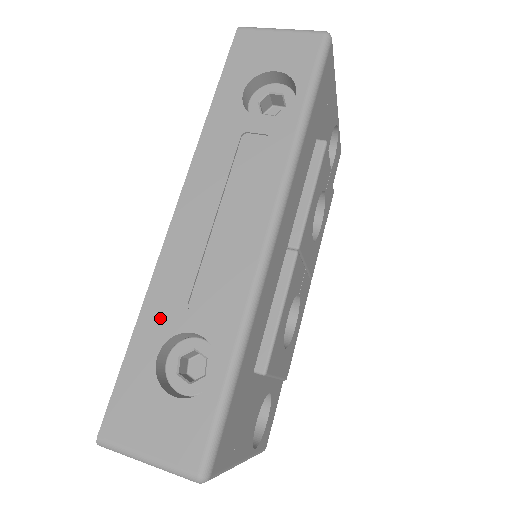
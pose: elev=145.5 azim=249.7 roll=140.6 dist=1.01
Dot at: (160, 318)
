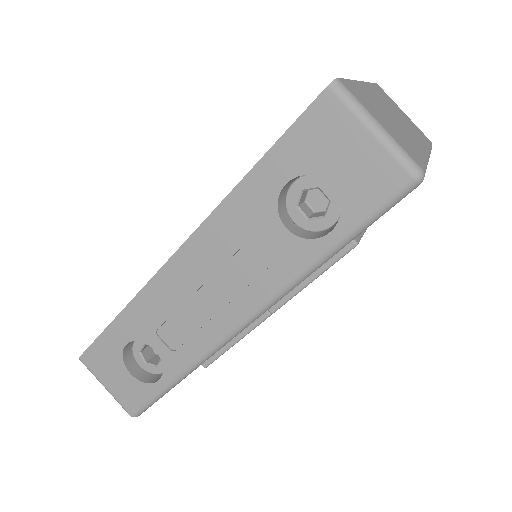
Dot at: (135, 324)
